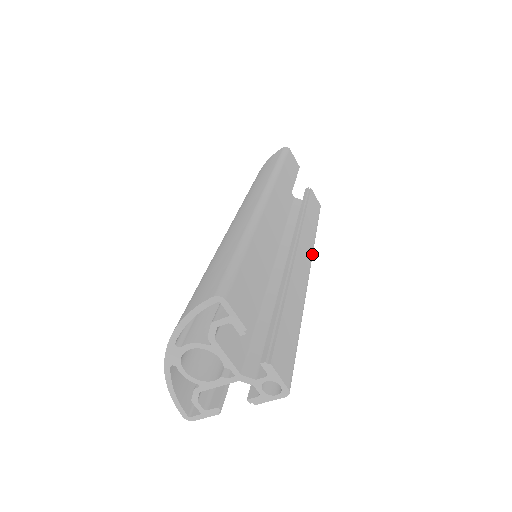
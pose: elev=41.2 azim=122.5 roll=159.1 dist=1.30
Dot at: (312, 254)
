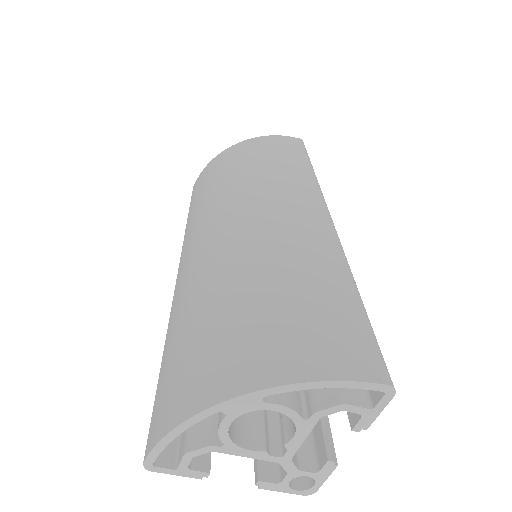
Dot at: occluded
